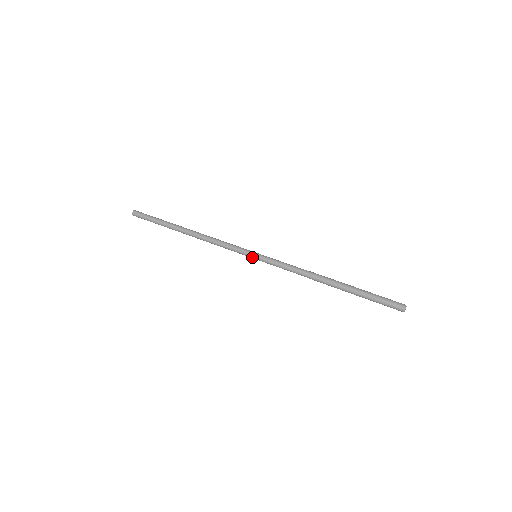
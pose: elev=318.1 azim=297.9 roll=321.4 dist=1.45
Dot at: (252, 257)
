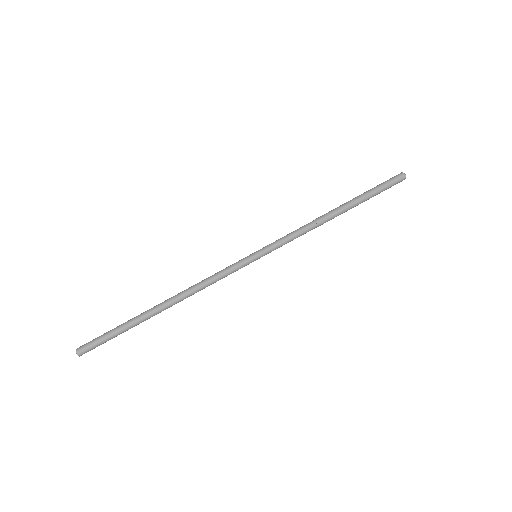
Dot at: occluded
